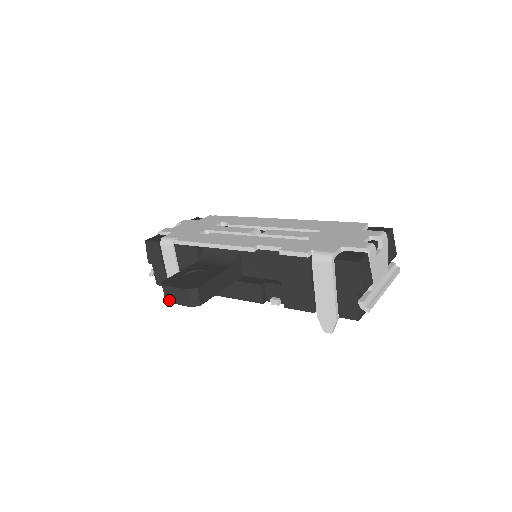
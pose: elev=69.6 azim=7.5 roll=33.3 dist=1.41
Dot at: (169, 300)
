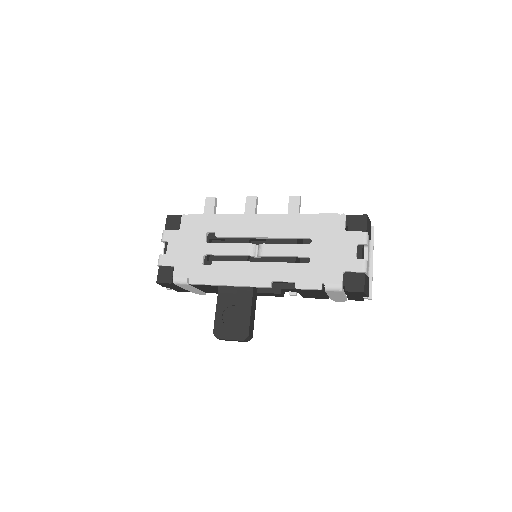
Dot at: (225, 340)
